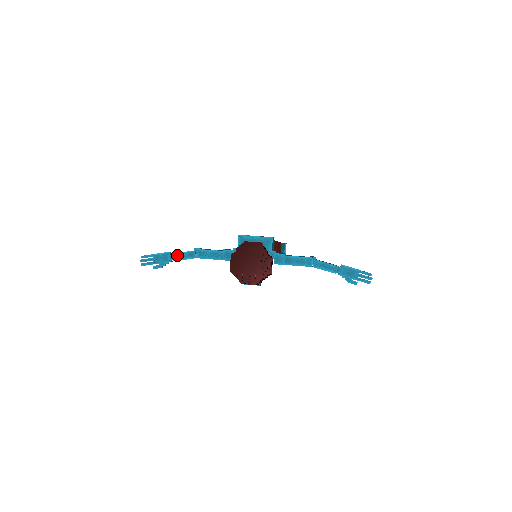
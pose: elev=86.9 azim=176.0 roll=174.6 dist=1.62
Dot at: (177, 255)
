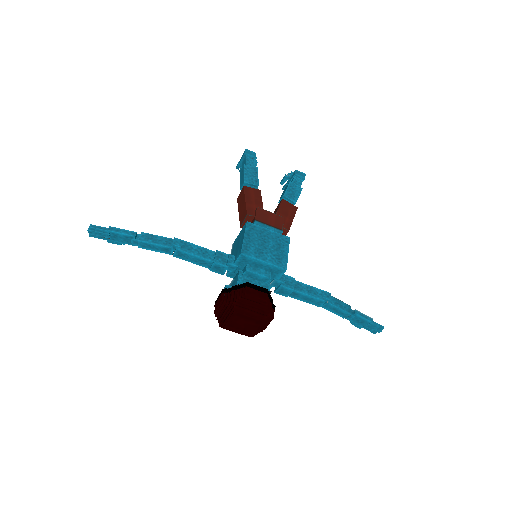
Dot at: (145, 244)
